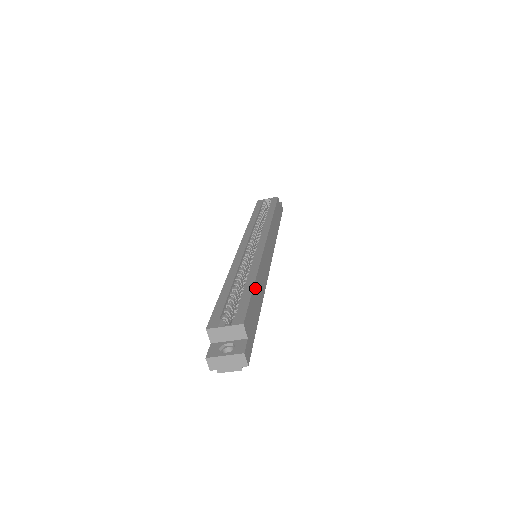
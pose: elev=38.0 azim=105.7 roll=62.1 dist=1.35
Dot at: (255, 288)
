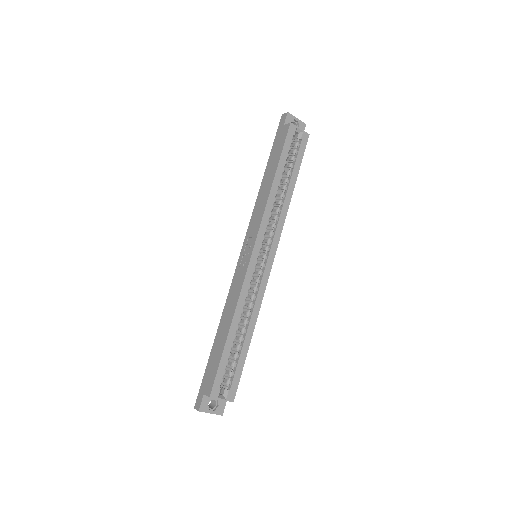
Dot at: (248, 344)
